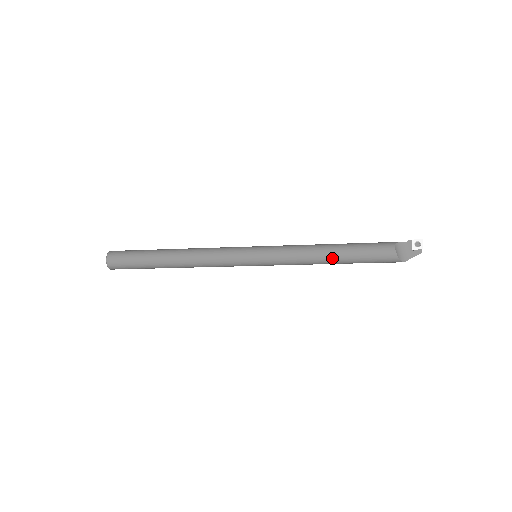
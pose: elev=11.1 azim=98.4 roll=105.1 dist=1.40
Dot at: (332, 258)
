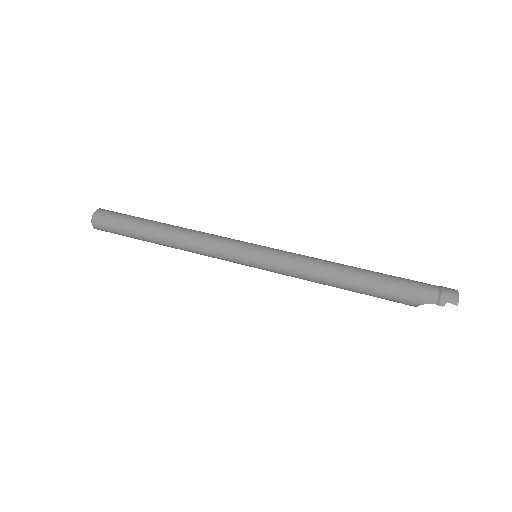
Dot at: occluded
